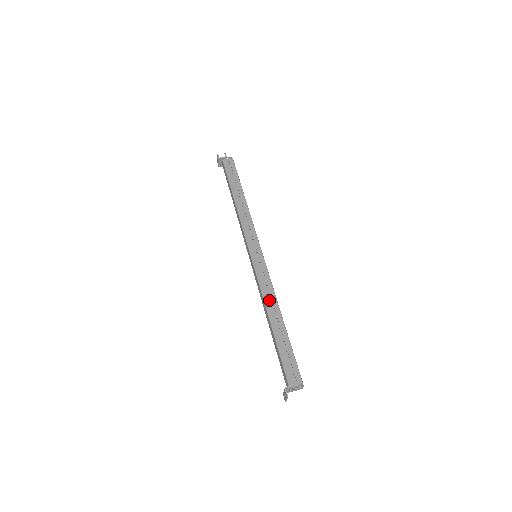
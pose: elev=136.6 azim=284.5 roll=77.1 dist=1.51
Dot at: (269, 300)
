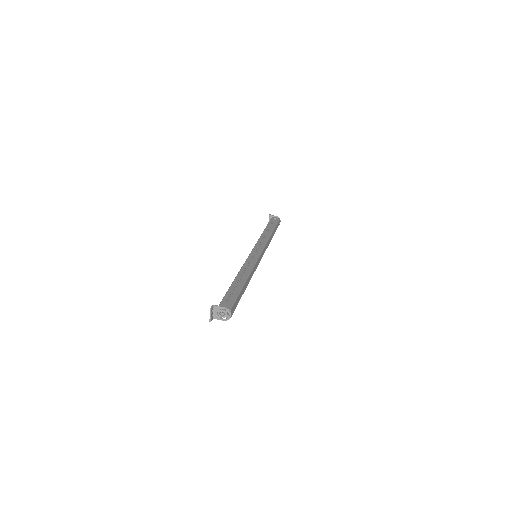
Dot at: (245, 272)
